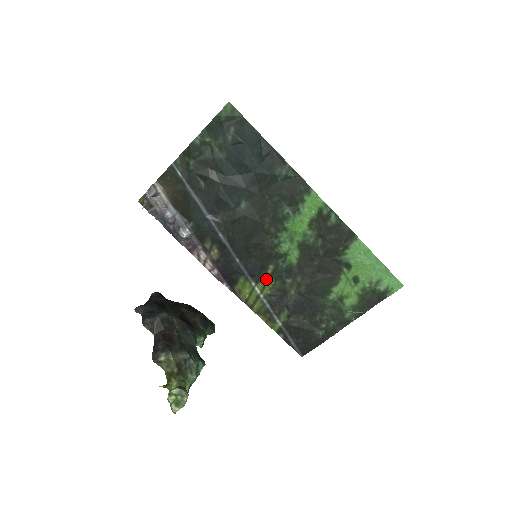
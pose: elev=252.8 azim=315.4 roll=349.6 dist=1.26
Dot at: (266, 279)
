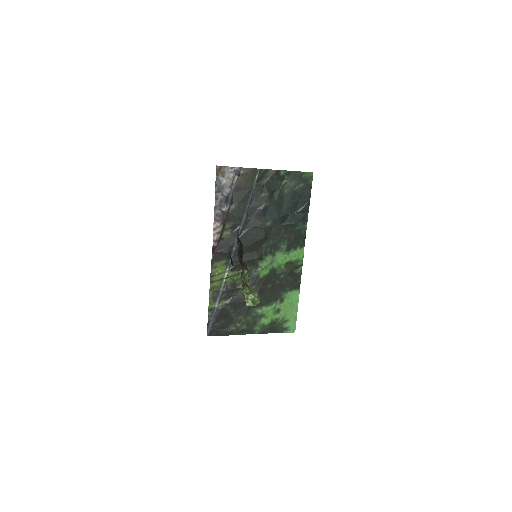
Dot at: (237, 273)
